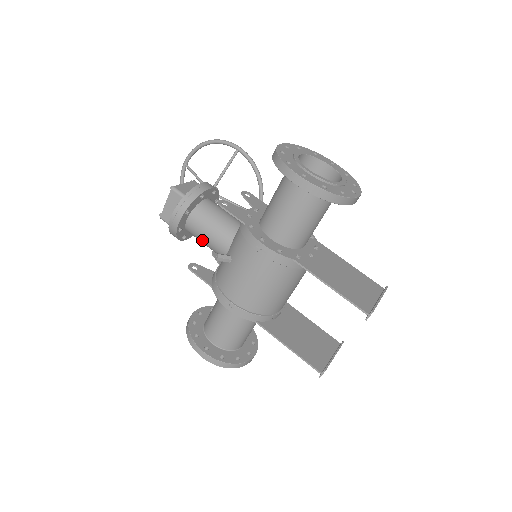
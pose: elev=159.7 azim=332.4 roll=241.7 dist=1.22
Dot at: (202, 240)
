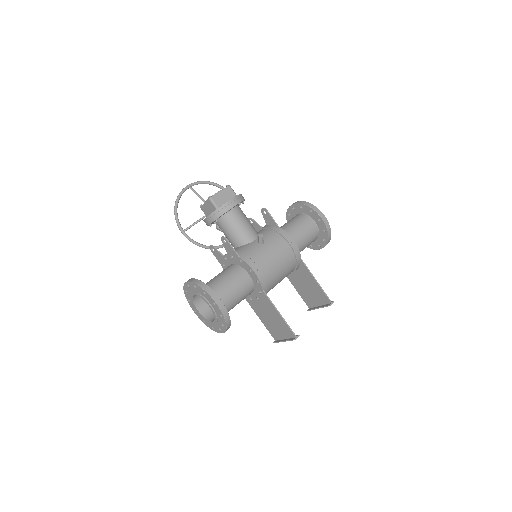
Dot at: (236, 226)
